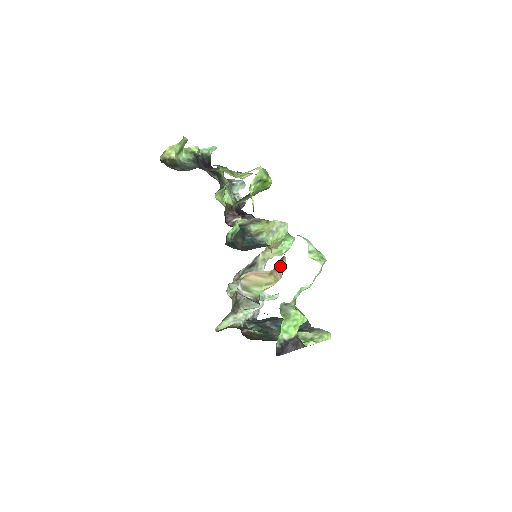
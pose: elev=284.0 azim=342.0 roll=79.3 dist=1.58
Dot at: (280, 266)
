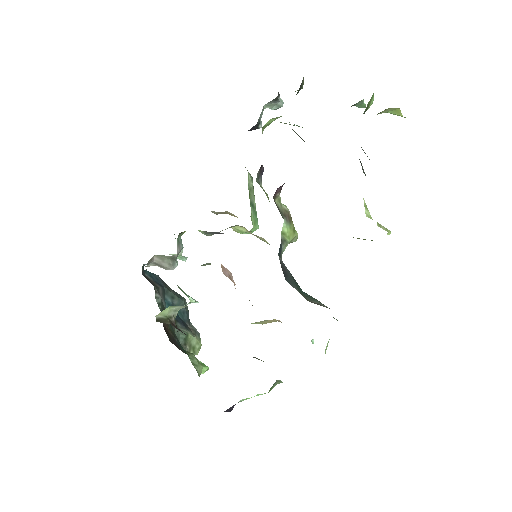
Dot at: occluded
